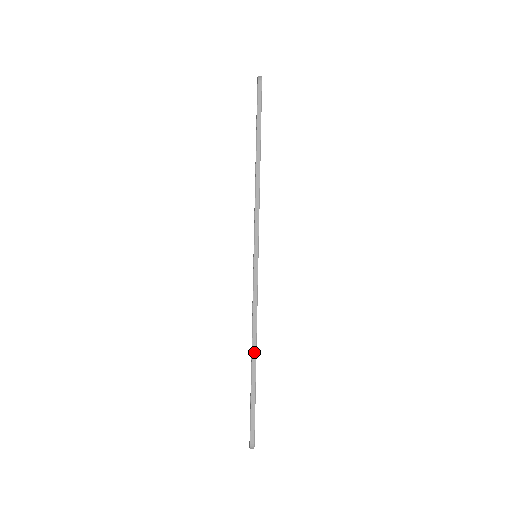
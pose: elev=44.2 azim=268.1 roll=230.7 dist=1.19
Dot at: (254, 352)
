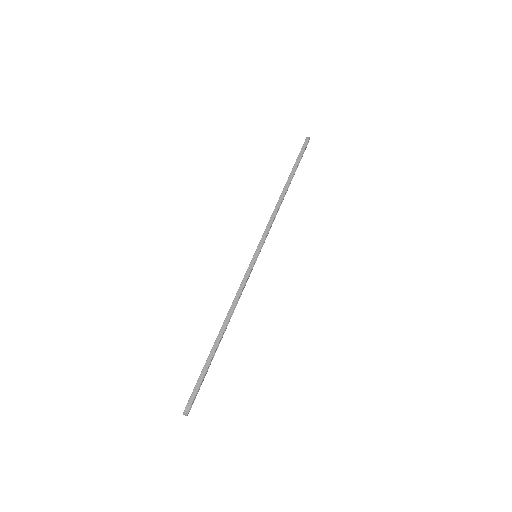
Dot at: (224, 327)
